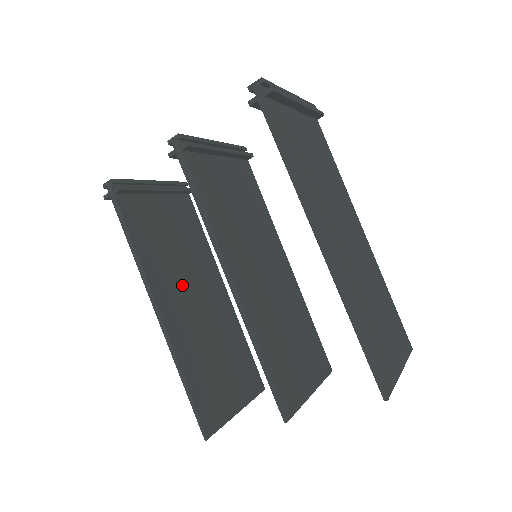
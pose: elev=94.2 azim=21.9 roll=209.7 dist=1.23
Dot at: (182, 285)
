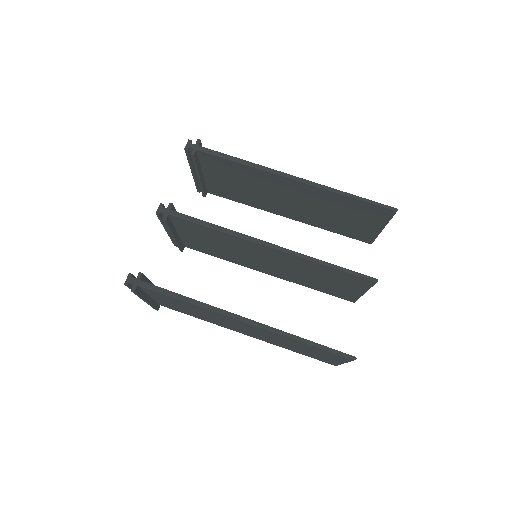
Dot at: occluded
